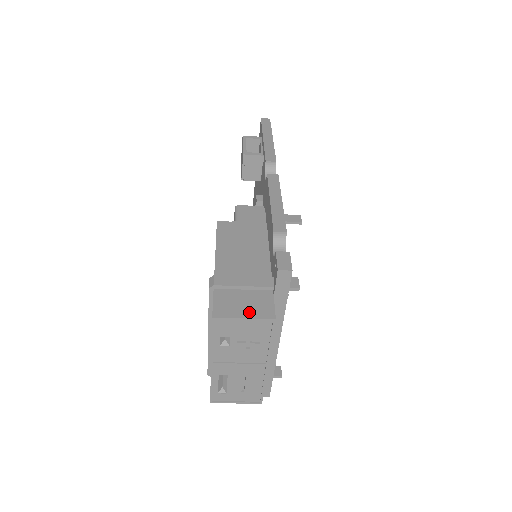
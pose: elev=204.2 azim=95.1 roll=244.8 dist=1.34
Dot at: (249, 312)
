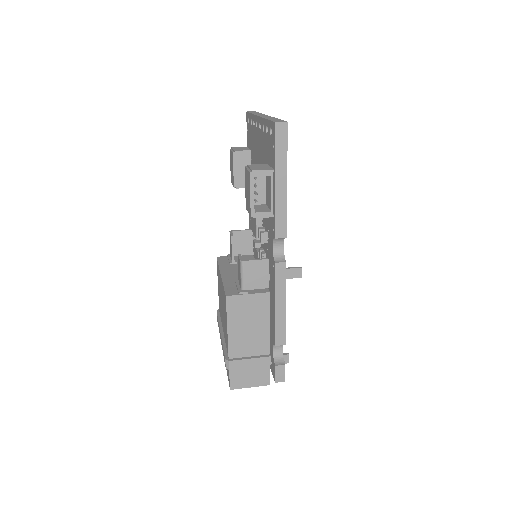
Dot at: (253, 383)
